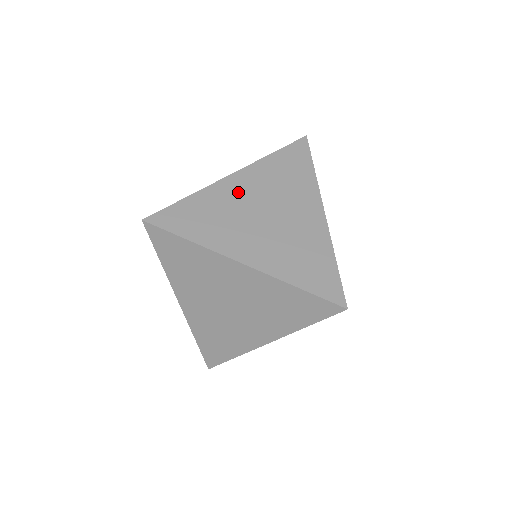
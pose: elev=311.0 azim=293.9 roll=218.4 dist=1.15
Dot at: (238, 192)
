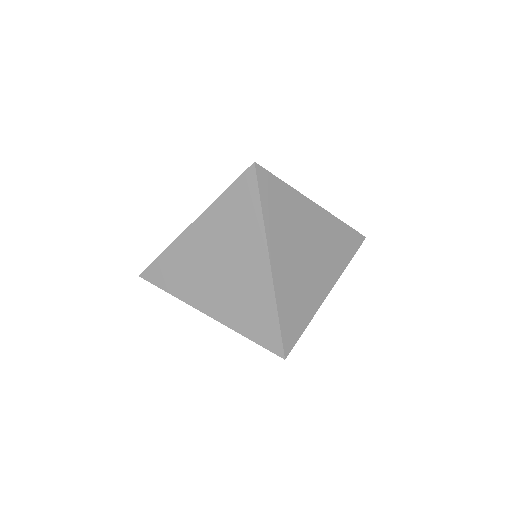
Dot at: (310, 219)
